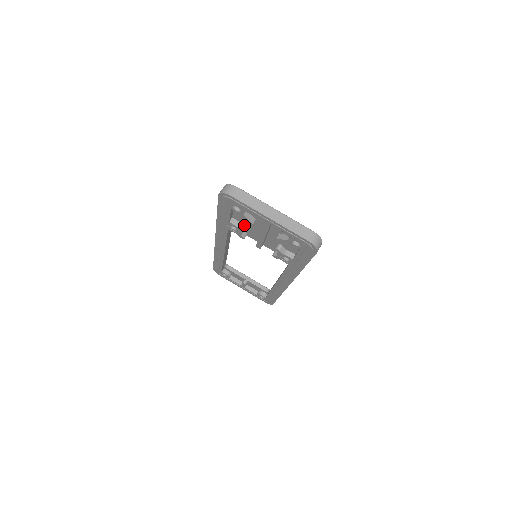
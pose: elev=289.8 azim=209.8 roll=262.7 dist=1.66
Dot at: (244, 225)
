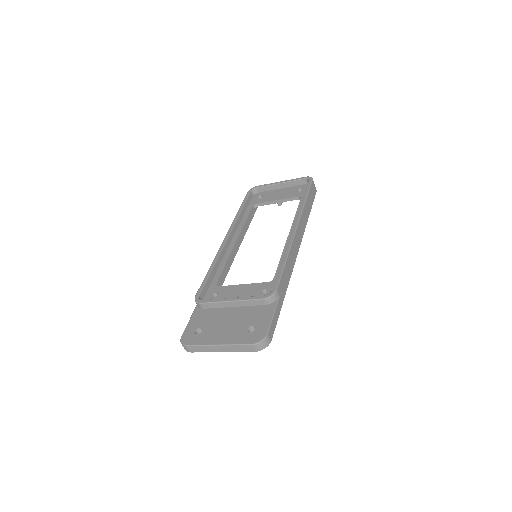
Dot at: occluded
